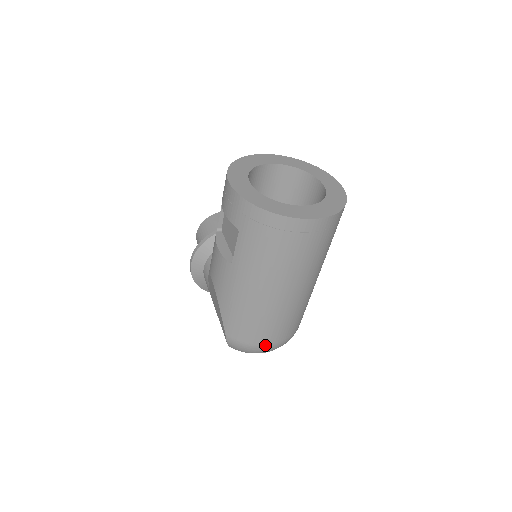
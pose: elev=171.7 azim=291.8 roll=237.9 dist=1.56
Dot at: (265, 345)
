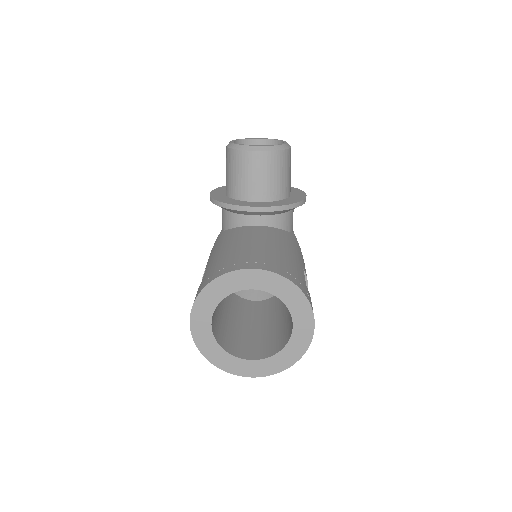
Dot at: occluded
